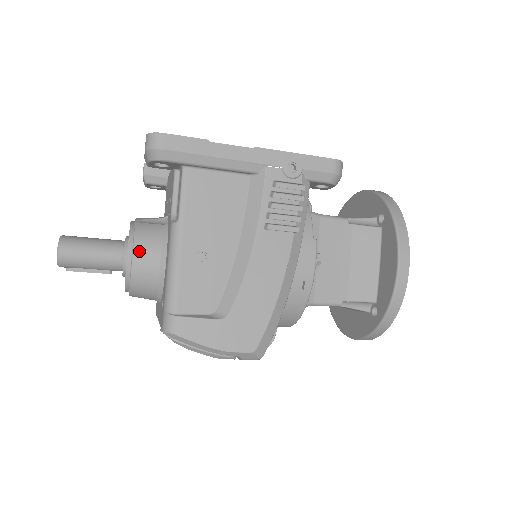
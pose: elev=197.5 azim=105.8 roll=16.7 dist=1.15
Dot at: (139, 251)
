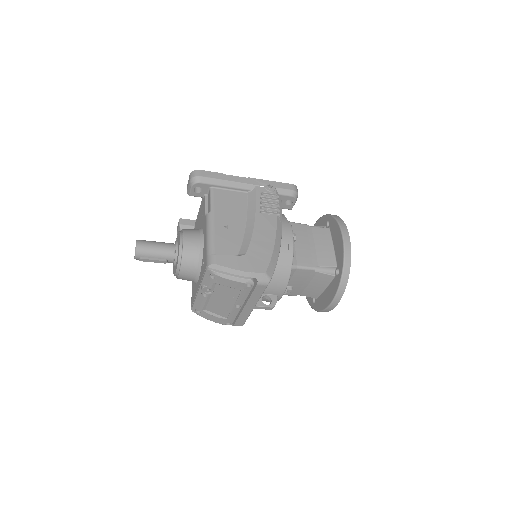
Dot at: (187, 237)
